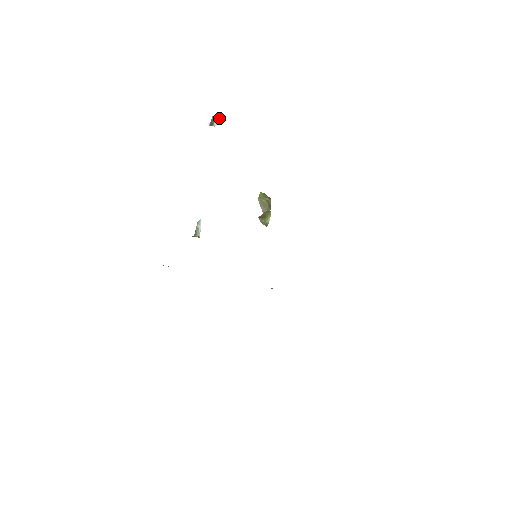
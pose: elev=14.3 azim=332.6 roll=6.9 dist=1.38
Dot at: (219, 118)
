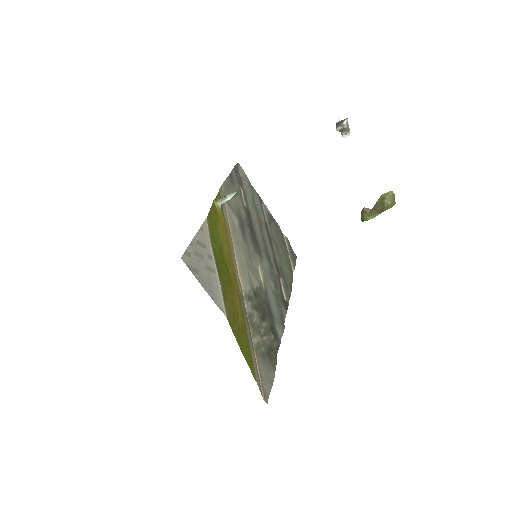
Dot at: (344, 128)
